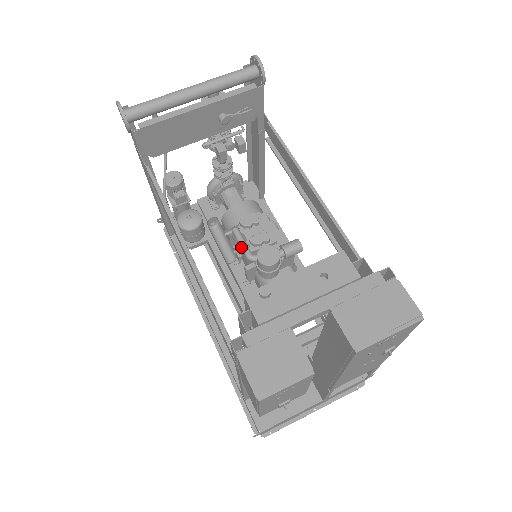
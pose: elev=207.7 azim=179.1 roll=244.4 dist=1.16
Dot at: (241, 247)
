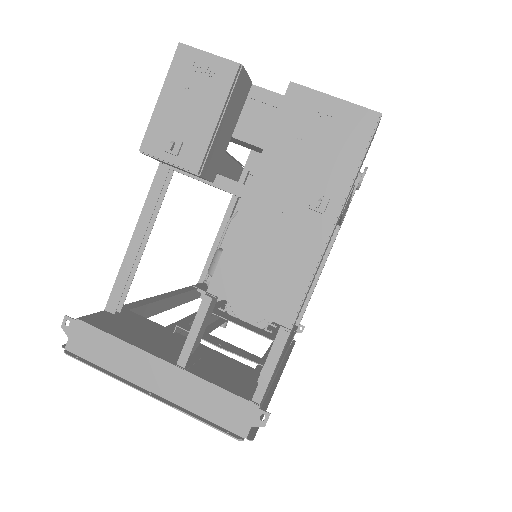
Dot at: occluded
